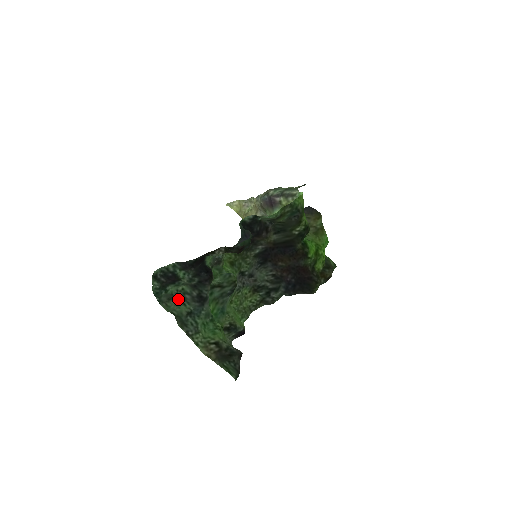
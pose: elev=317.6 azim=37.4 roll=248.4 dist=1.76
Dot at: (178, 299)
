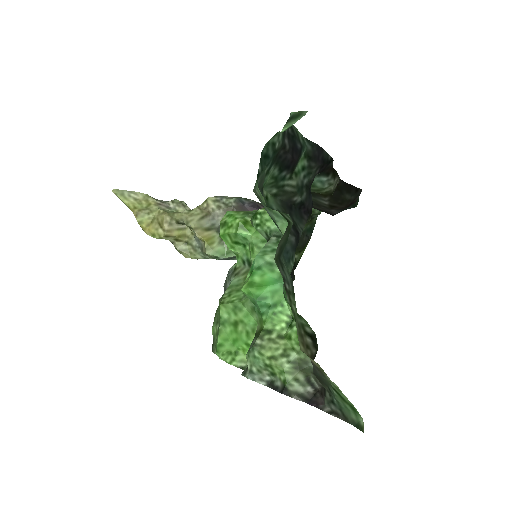
Dot at: (265, 207)
